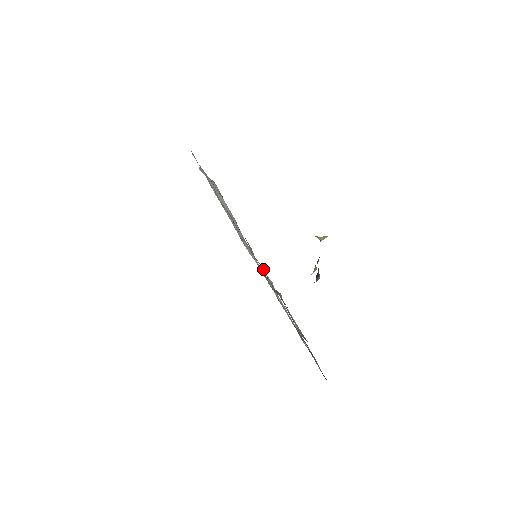
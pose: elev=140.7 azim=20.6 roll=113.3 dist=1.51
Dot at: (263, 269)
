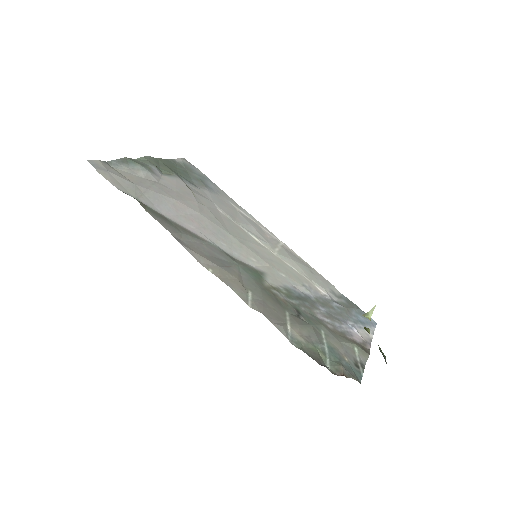
Dot at: (307, 342)
